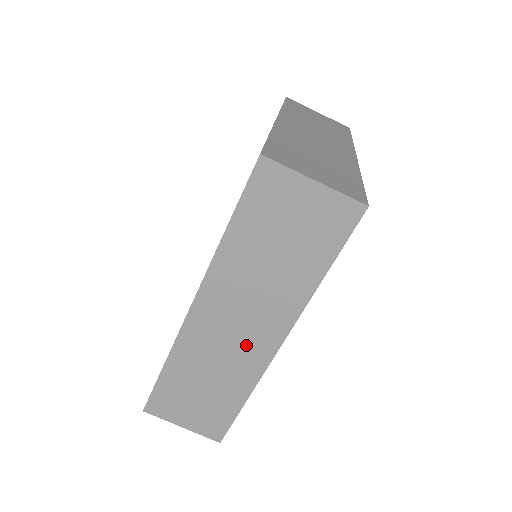
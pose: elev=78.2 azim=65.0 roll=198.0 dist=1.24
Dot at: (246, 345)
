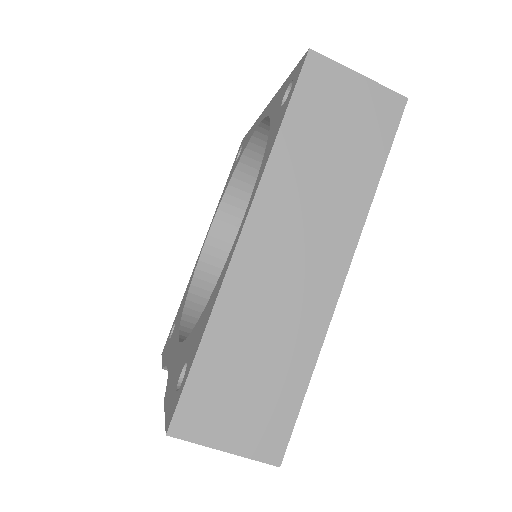
Dot at: (307, 282)
